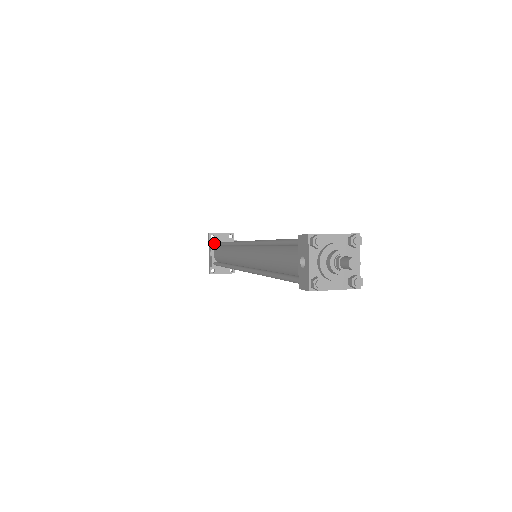
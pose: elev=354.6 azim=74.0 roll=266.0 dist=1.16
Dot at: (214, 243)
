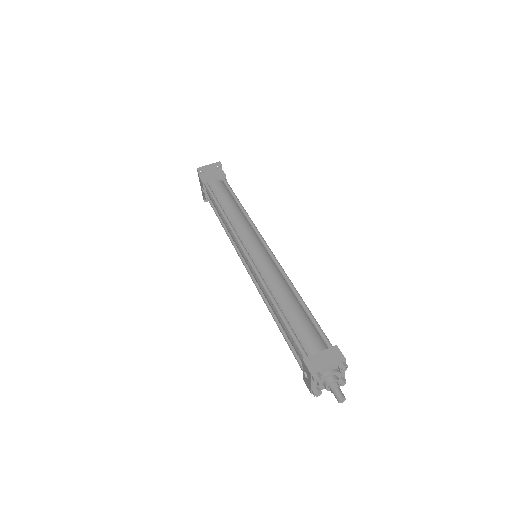
Dot at: (206, 187)
